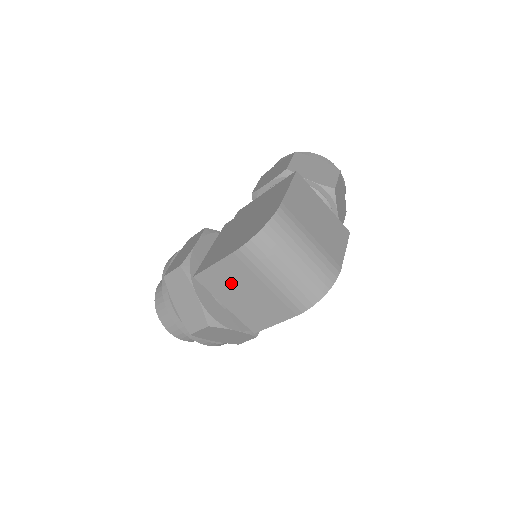
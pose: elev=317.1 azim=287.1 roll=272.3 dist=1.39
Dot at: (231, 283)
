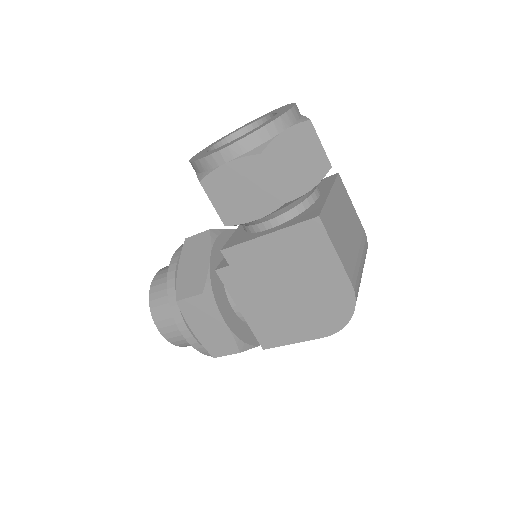
Dot at: occluded
